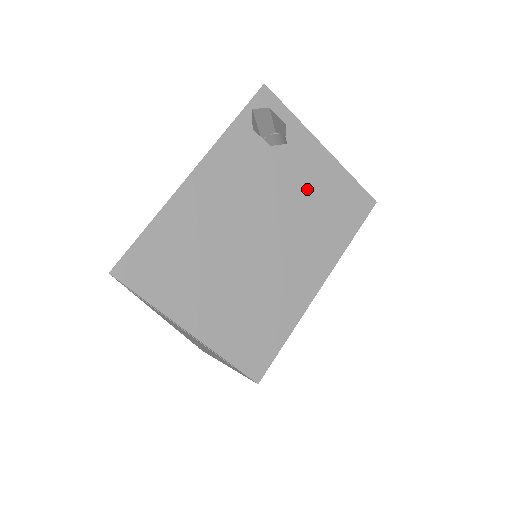
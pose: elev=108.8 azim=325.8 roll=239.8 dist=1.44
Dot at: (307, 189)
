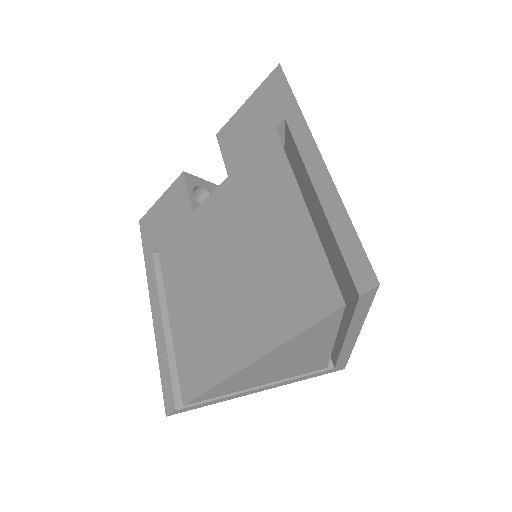
Dot at: occluded
